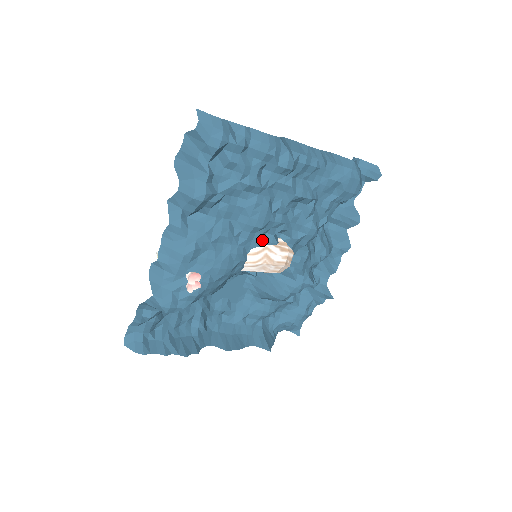
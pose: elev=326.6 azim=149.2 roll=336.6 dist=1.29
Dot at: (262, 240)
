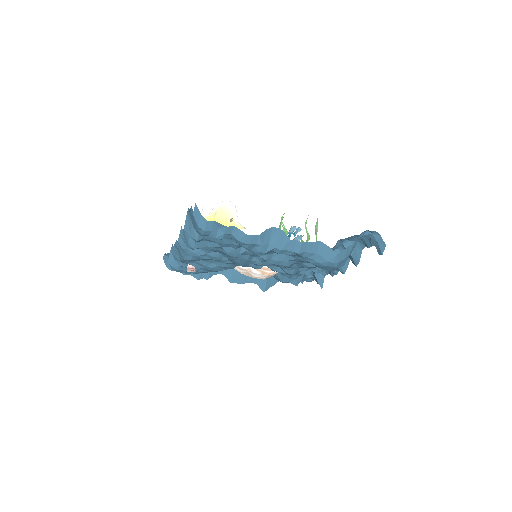
Dot at: (247, 265)
